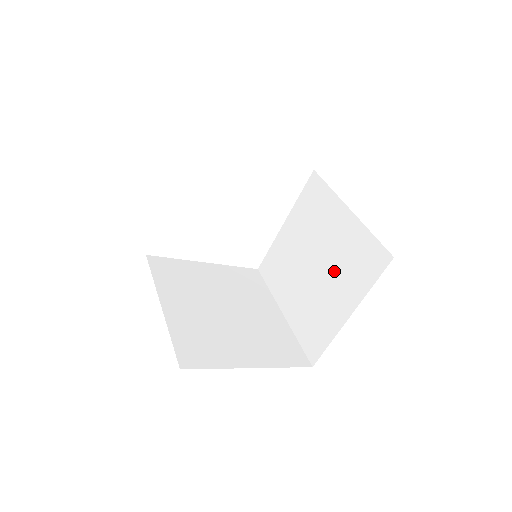
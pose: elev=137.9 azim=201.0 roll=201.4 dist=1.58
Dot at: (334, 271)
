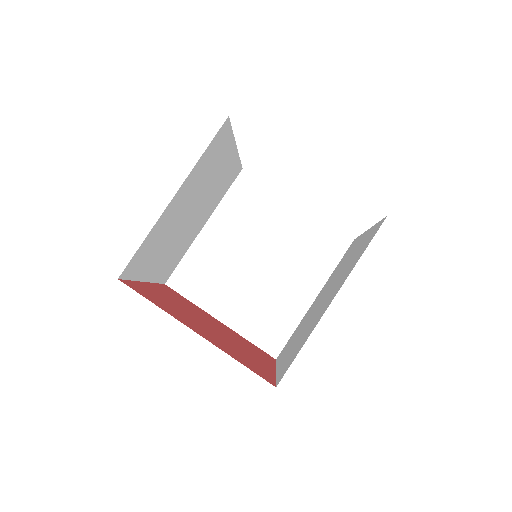
Dot at: occluded
